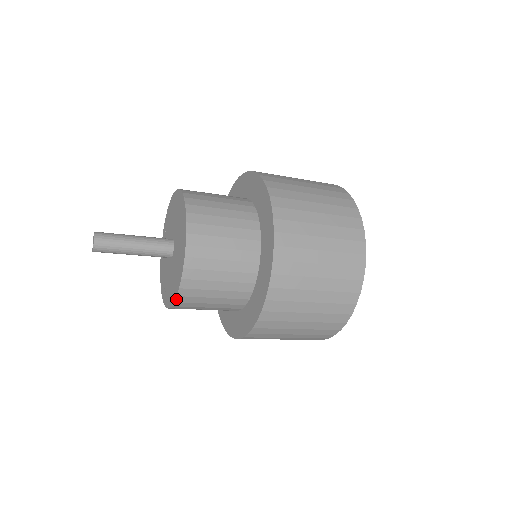
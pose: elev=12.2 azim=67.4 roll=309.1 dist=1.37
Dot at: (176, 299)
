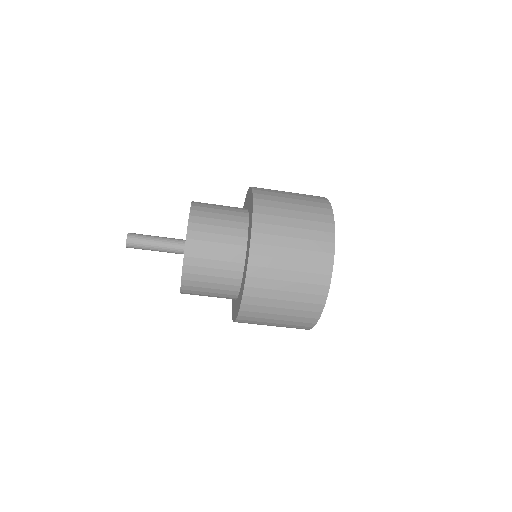
Dot at: (181, 291)
